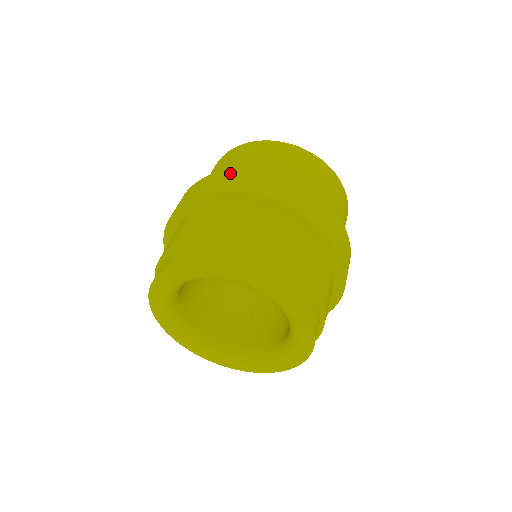
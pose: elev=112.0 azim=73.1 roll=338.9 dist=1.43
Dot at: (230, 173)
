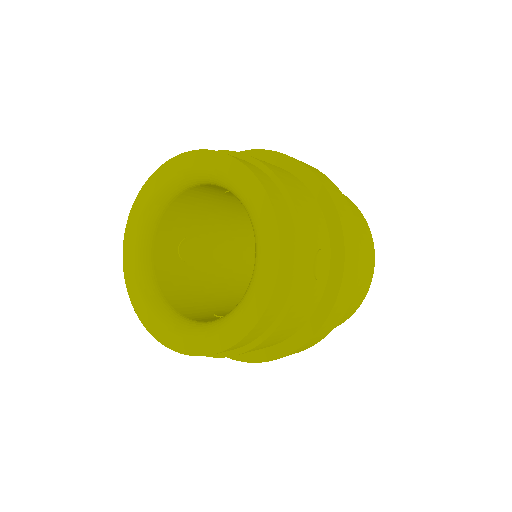
Dot at: occluded
